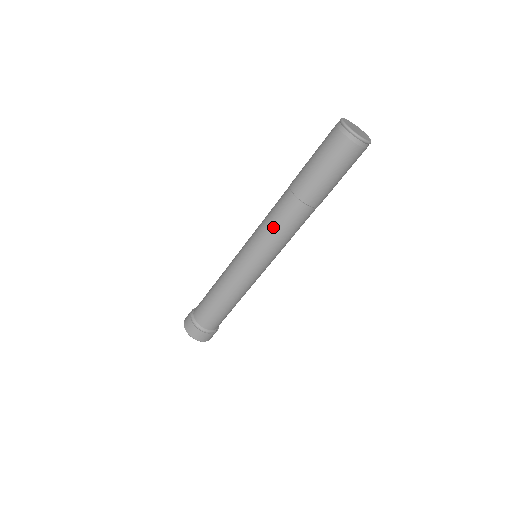
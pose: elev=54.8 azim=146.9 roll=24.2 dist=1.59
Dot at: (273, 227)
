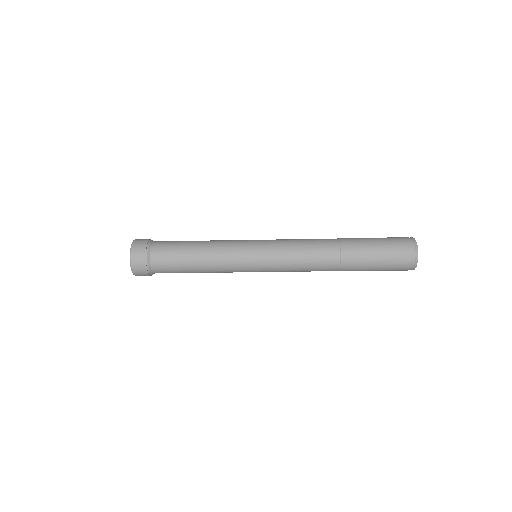
Dot at: (301, 269)
